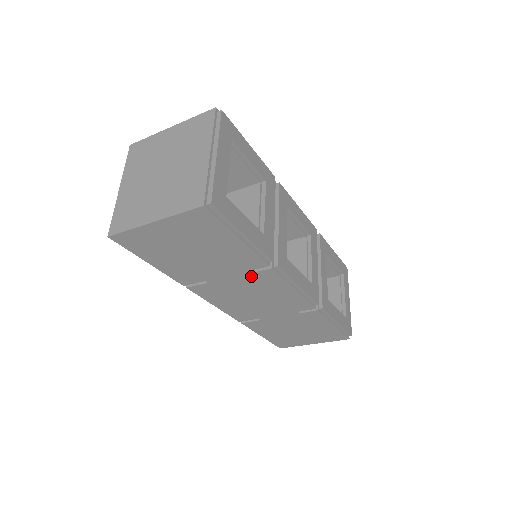
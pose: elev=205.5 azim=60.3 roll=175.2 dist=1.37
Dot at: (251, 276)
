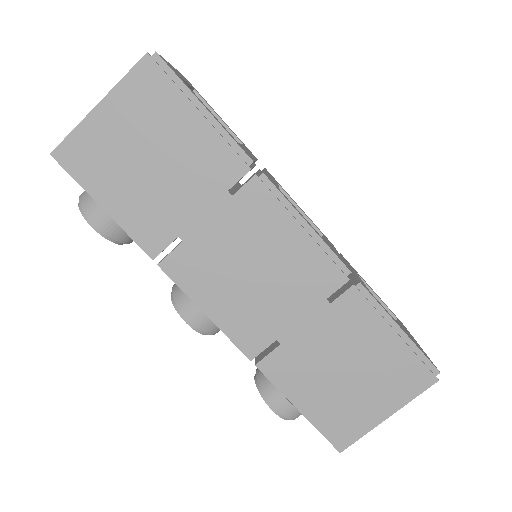
Dot at: (234, 205)
